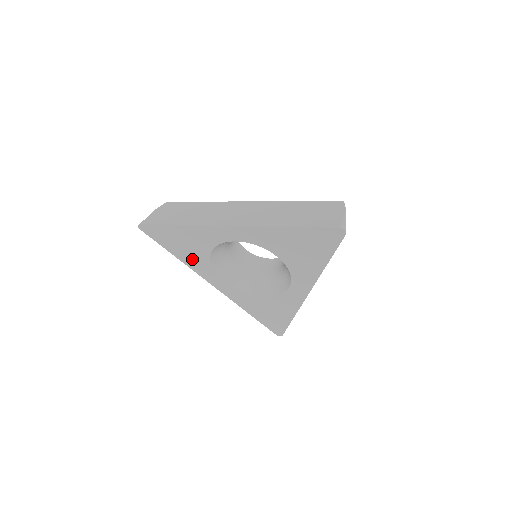
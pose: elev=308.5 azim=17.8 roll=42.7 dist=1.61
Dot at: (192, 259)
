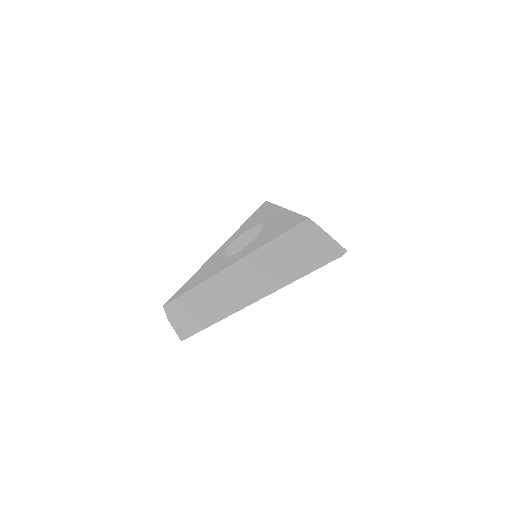
Dot at: occluded
